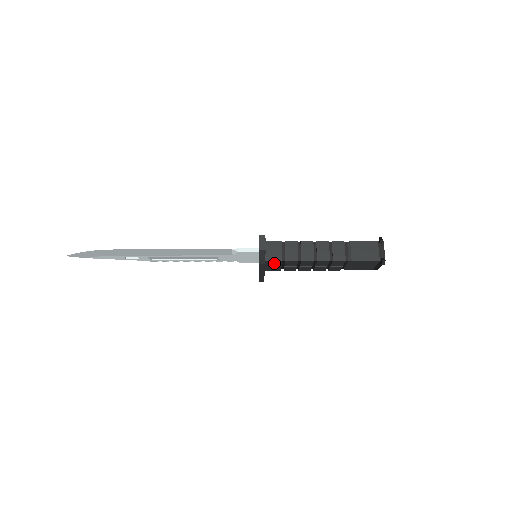
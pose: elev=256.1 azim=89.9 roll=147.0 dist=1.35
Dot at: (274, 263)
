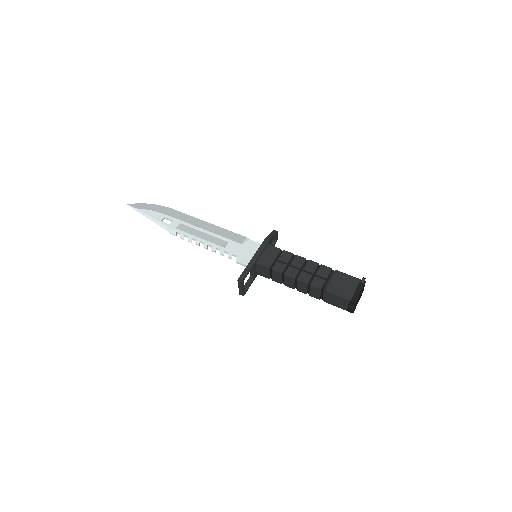
Dot at: (273, 251)
